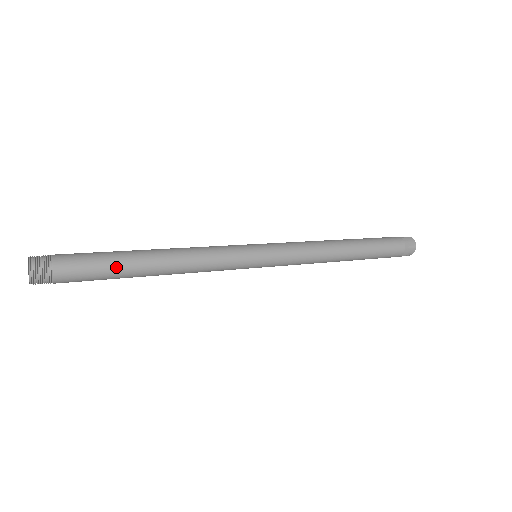
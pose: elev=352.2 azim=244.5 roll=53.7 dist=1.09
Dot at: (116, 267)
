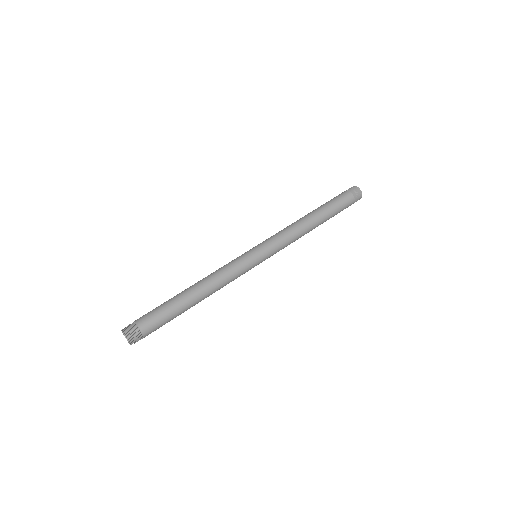
Dot at: occluded
